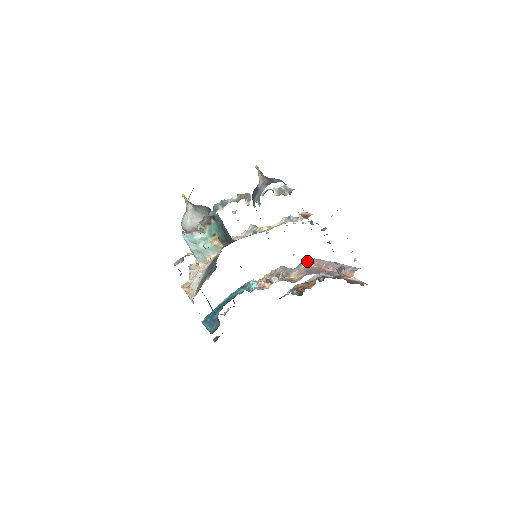
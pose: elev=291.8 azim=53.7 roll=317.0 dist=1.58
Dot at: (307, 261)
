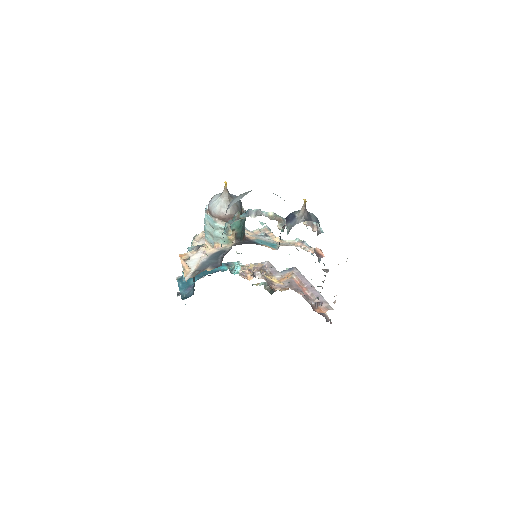
Dot at: (293, 271)
